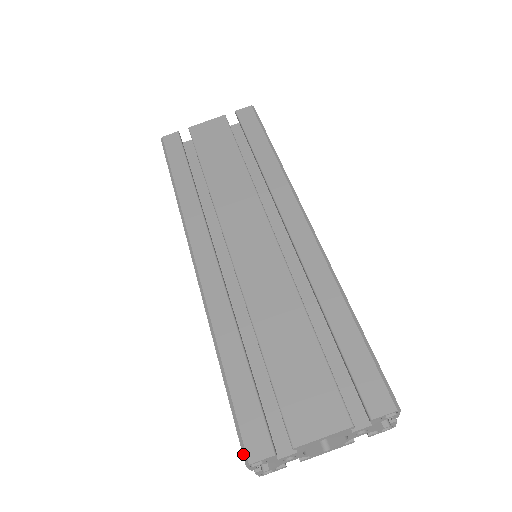
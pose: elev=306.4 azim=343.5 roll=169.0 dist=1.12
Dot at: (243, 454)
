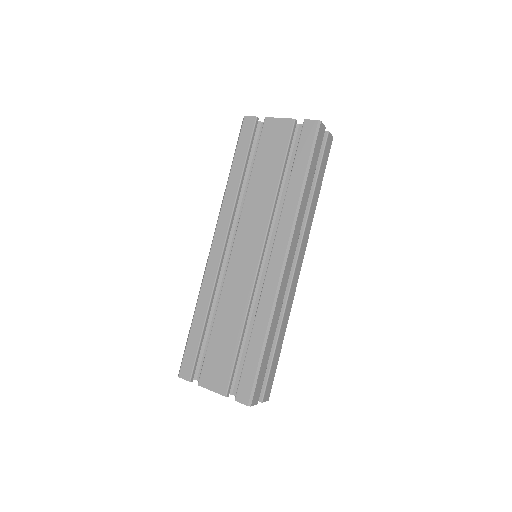
Dot at: (179, 370)
